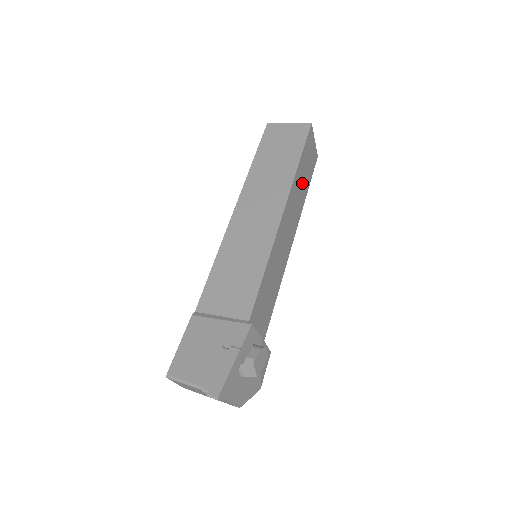
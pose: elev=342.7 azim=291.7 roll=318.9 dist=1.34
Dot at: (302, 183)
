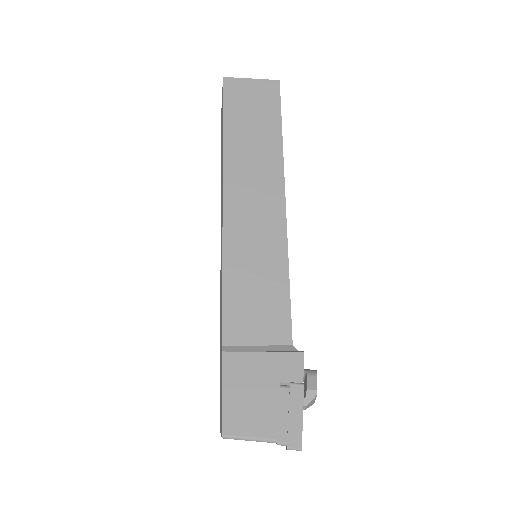
Dot at: occluded
